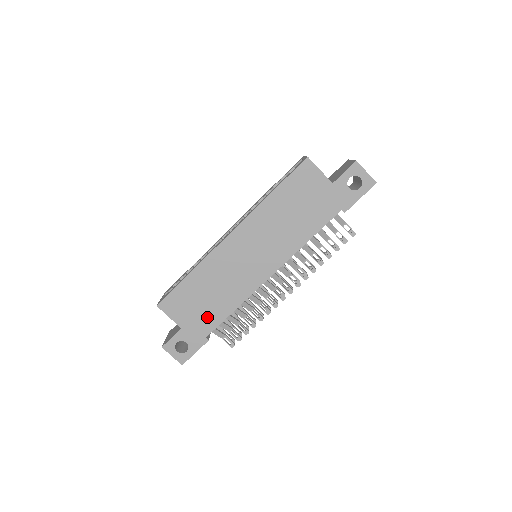
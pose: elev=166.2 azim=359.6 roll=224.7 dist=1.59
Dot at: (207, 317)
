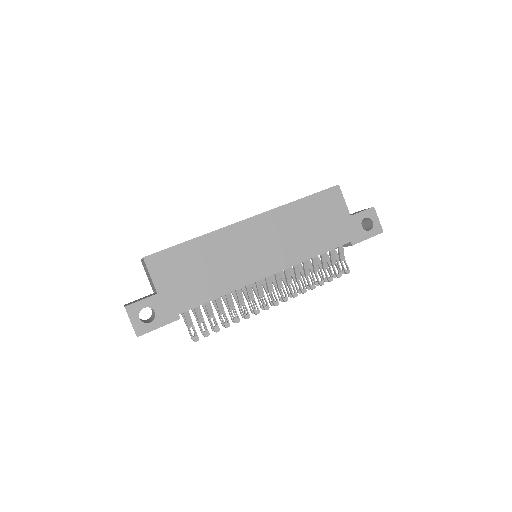
Dot at: (190, 292)
